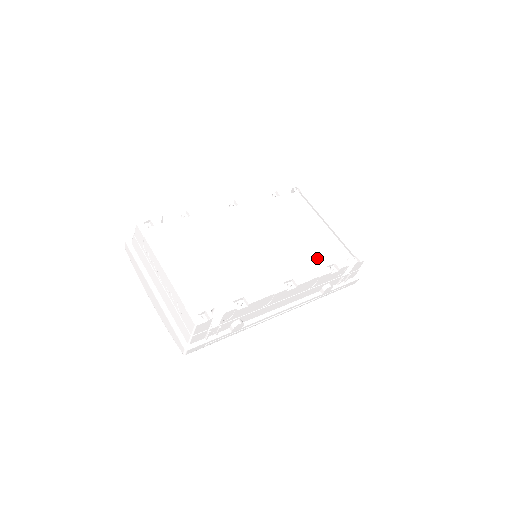
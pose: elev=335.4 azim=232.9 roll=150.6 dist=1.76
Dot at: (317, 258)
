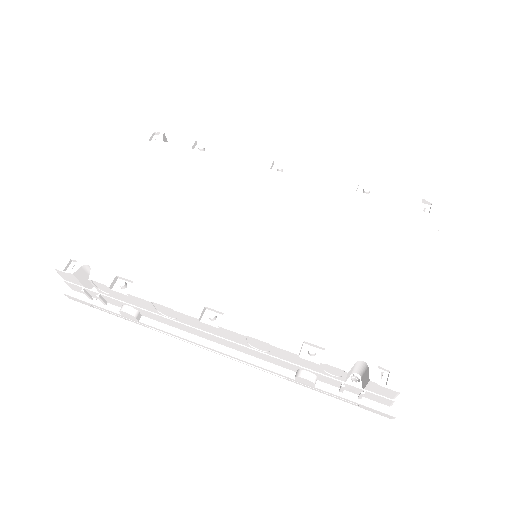
Dot at: (304, 317)
